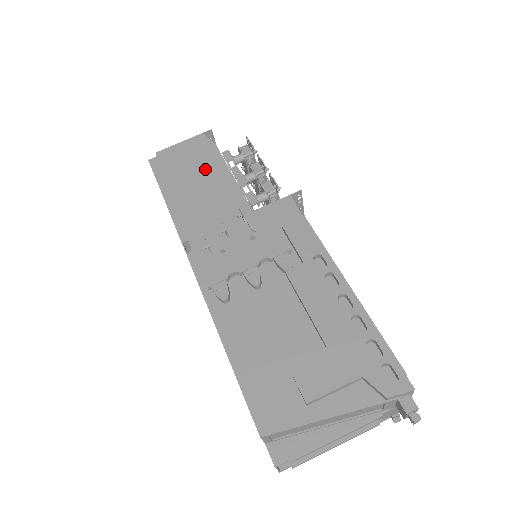
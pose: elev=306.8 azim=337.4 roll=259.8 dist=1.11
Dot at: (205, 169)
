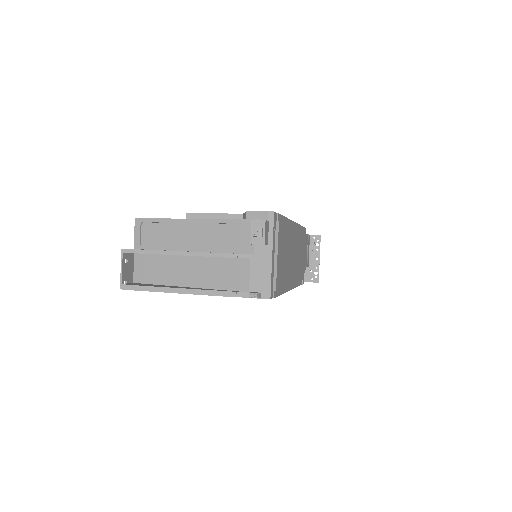
Dot at: occluded
